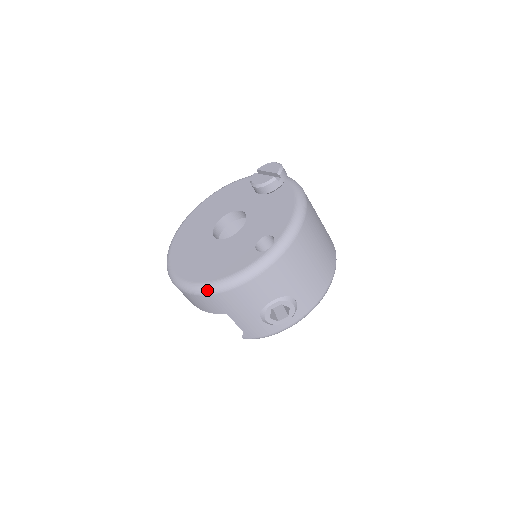
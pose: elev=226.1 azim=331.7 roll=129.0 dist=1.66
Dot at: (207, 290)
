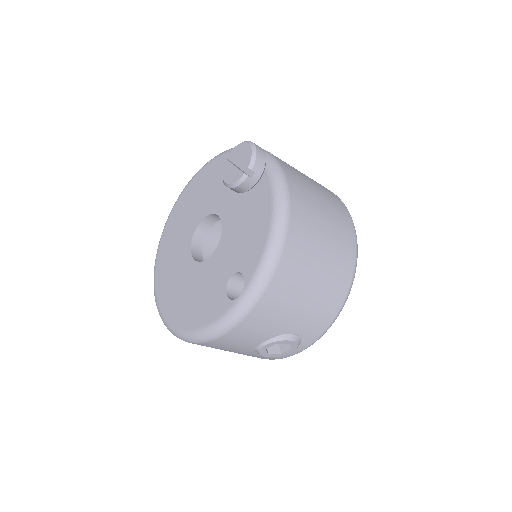
Dot at: (183, 339)
